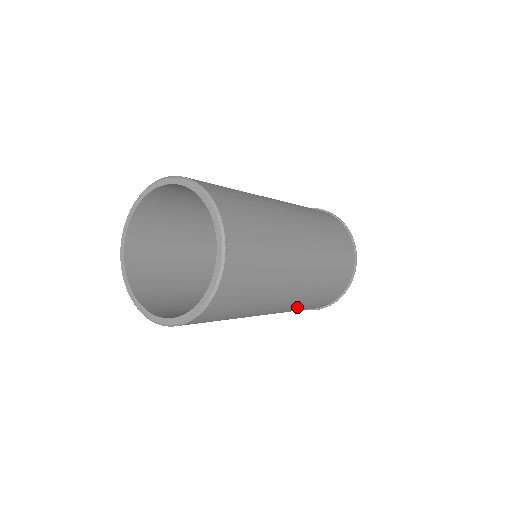
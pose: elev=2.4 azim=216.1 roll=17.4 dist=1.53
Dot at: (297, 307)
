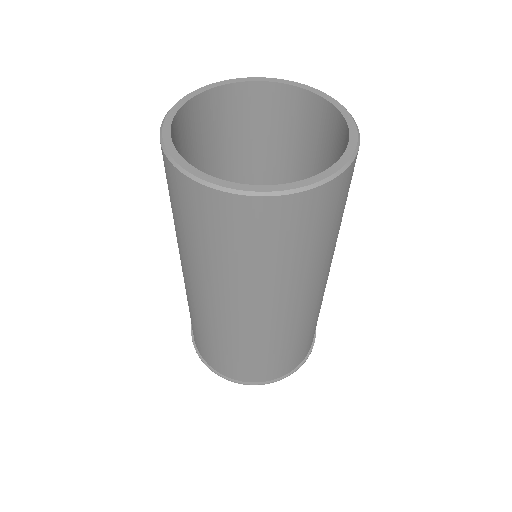
Dot at: (228, 337)
